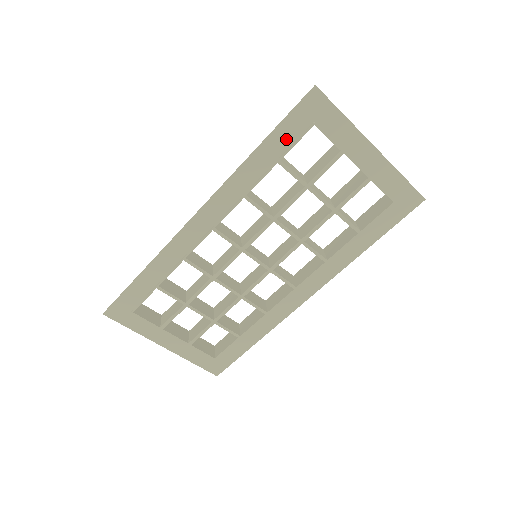
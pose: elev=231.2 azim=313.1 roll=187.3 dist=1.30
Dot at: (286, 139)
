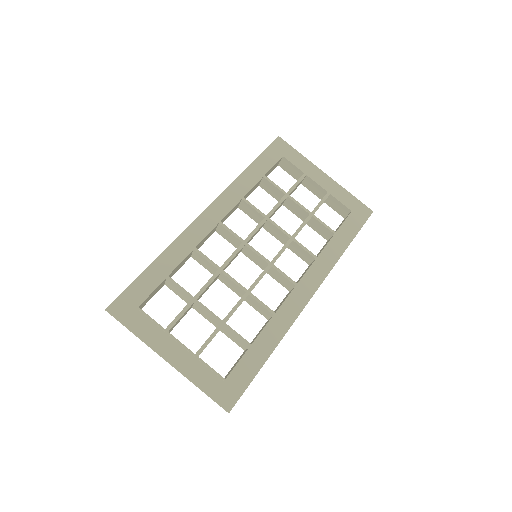
Dot at: (266, 163)
